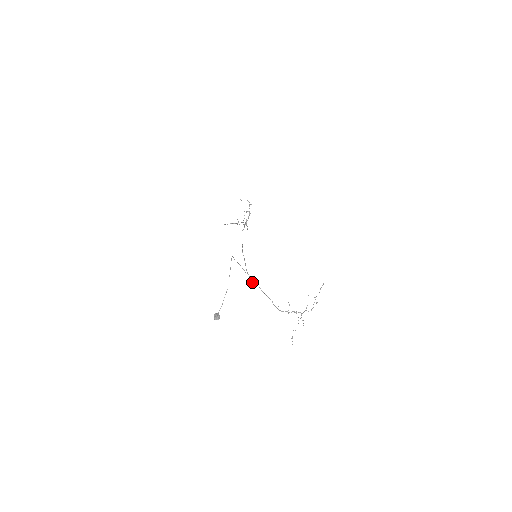
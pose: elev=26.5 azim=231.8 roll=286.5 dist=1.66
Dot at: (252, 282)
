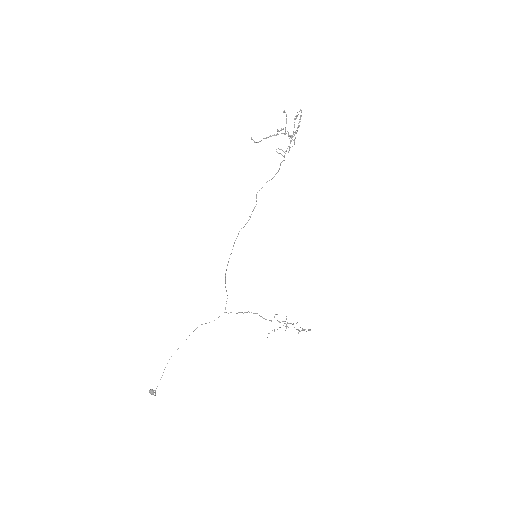
Dot at: (225, 312)
